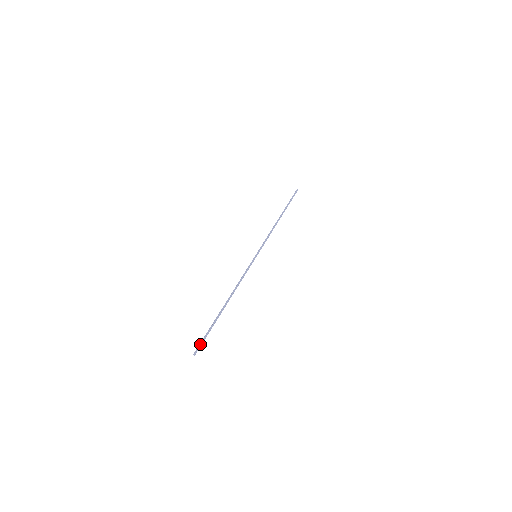
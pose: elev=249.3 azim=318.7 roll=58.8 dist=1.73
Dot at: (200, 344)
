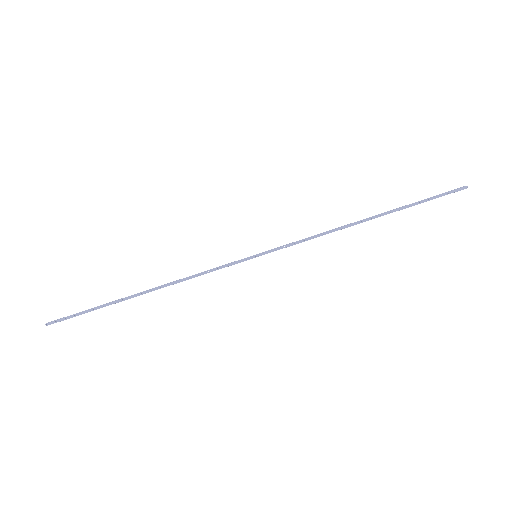
Dot at: (63, 318)
